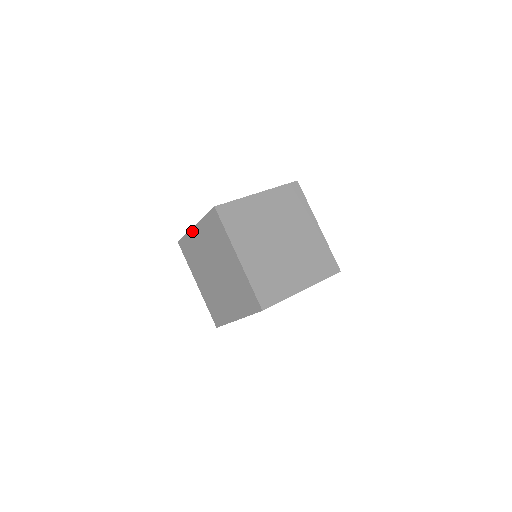
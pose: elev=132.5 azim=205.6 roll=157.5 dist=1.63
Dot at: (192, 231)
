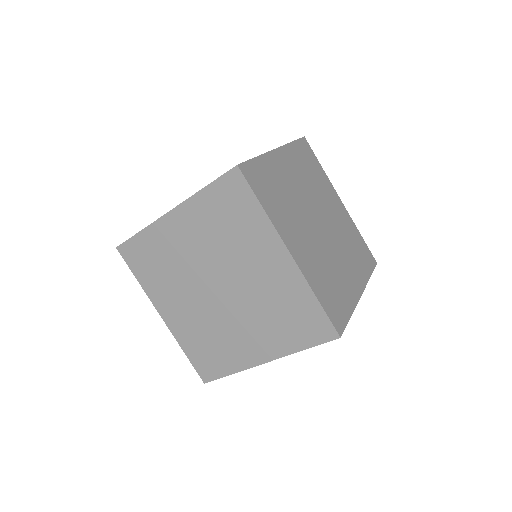
Dot at: (162, 222)
